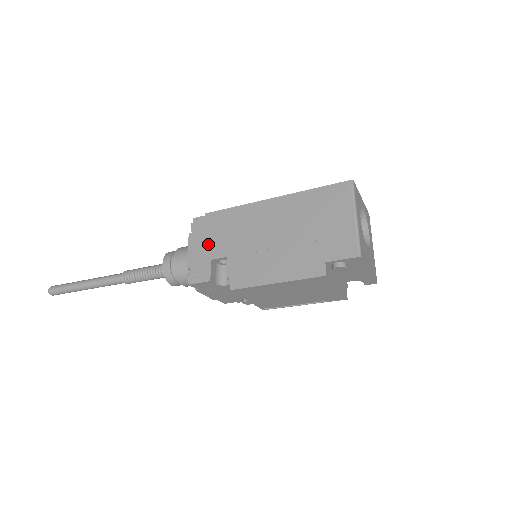
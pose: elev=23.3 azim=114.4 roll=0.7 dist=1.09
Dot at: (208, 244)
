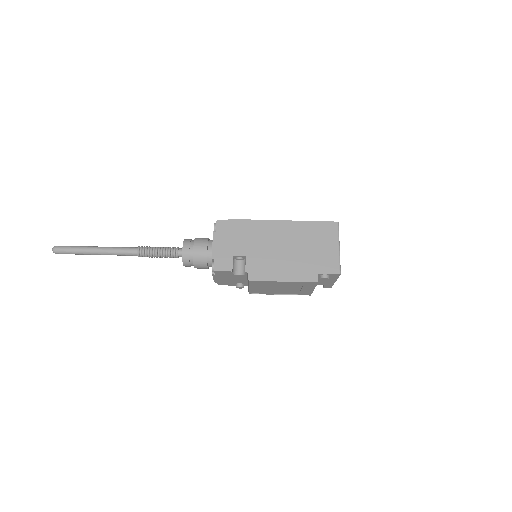
Dot at: (231, 243)
